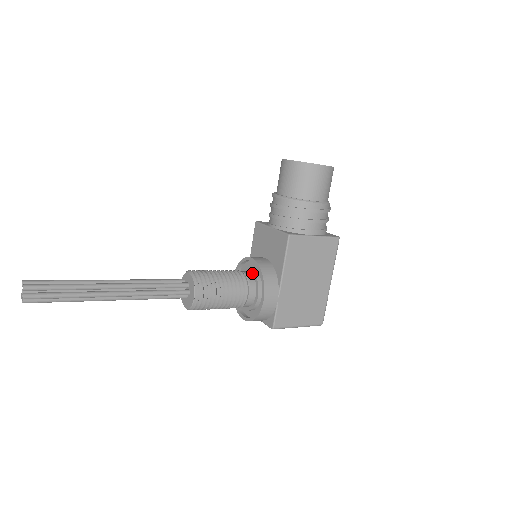
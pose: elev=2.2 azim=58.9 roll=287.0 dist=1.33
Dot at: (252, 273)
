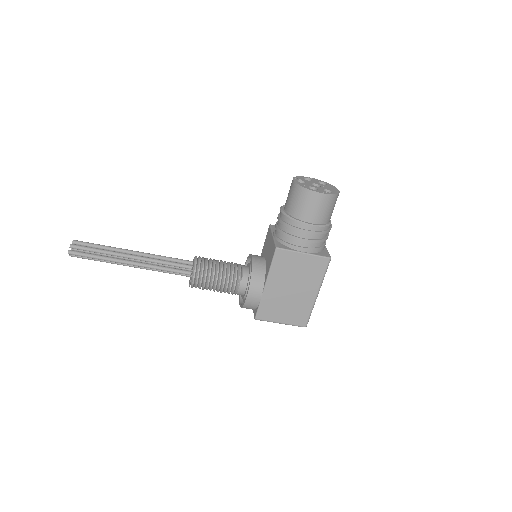
Dot at: (249, 269)
